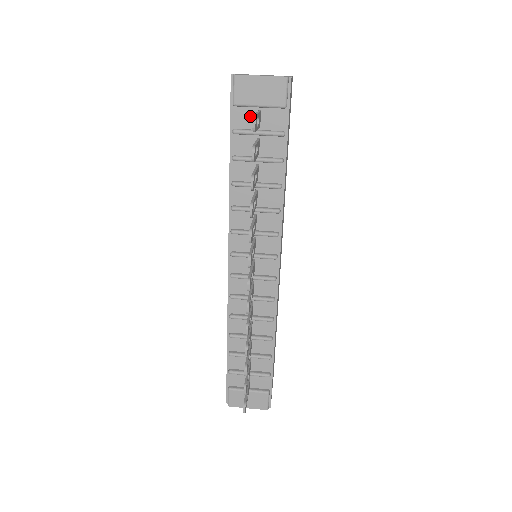
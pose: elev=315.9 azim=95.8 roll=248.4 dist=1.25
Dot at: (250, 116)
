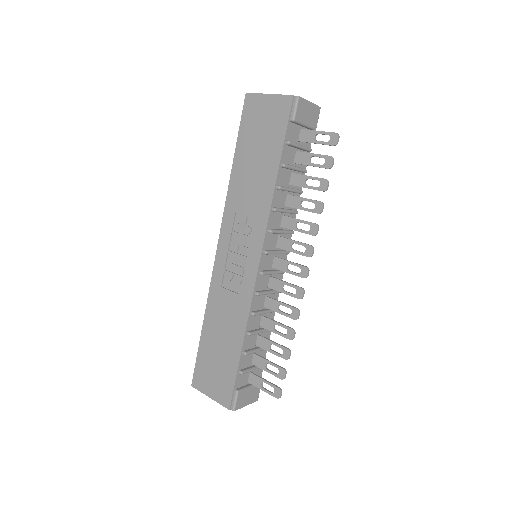
Dot at: (296, 132)
